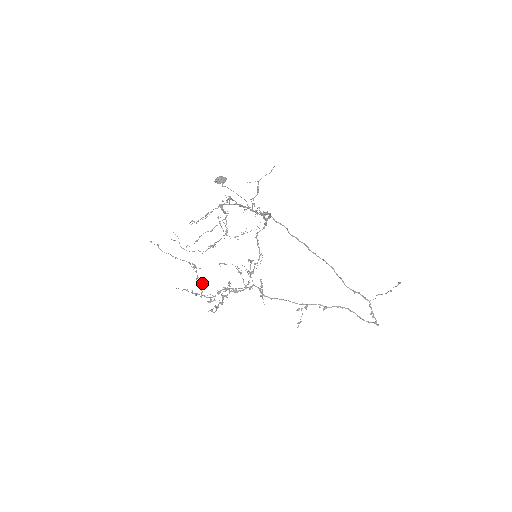
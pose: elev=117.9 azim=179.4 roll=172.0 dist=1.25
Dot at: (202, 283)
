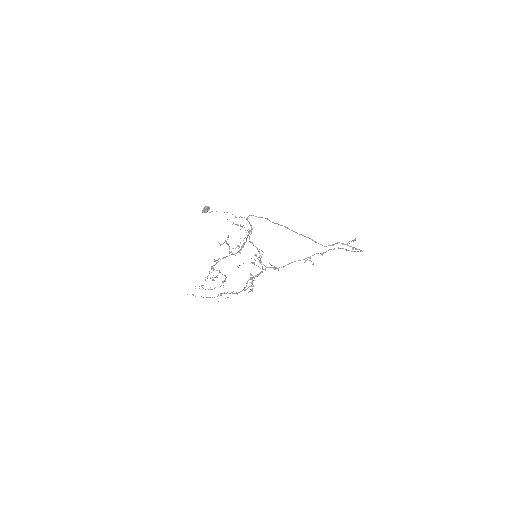
Dot at: (232, 292)
